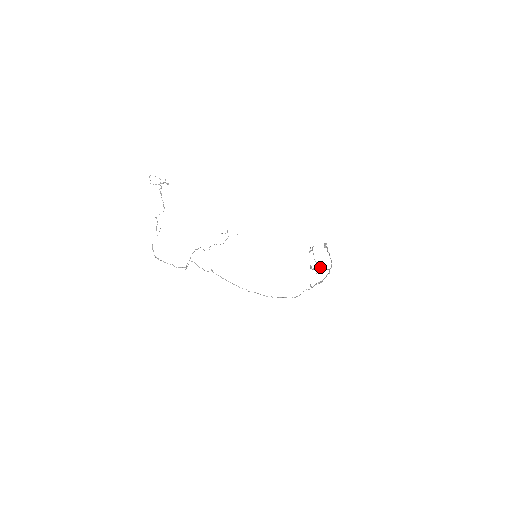
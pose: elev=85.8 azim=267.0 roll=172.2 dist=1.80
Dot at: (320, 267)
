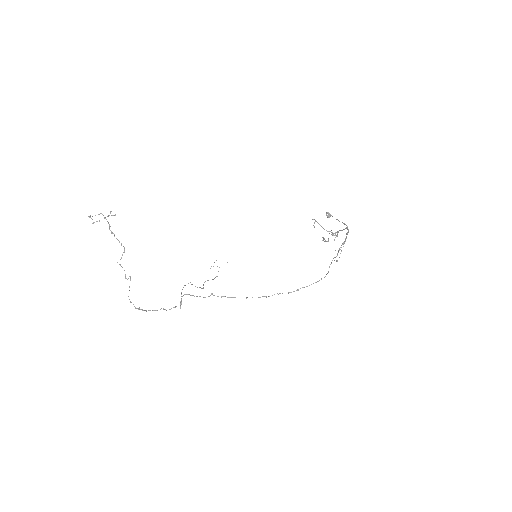
Dot at: (335, 234)
